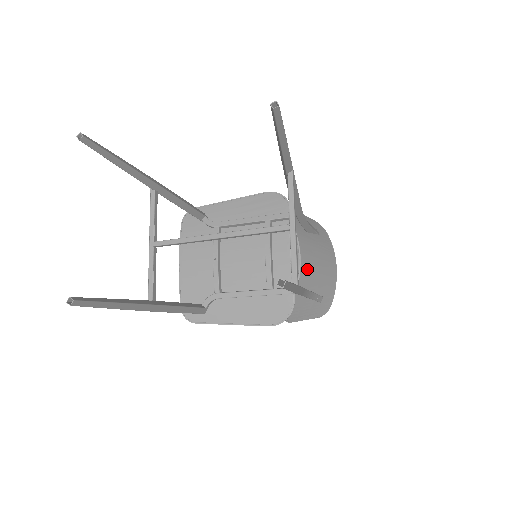
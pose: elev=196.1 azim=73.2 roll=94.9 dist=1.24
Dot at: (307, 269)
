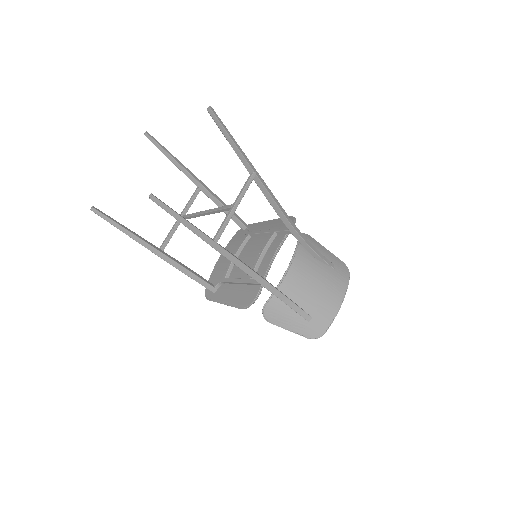
Dot at: (295, 281)
